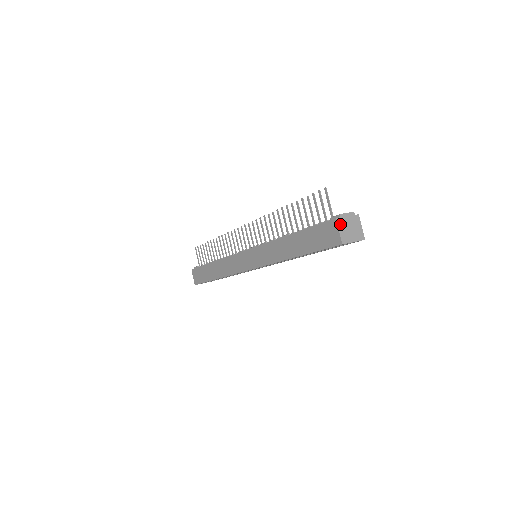
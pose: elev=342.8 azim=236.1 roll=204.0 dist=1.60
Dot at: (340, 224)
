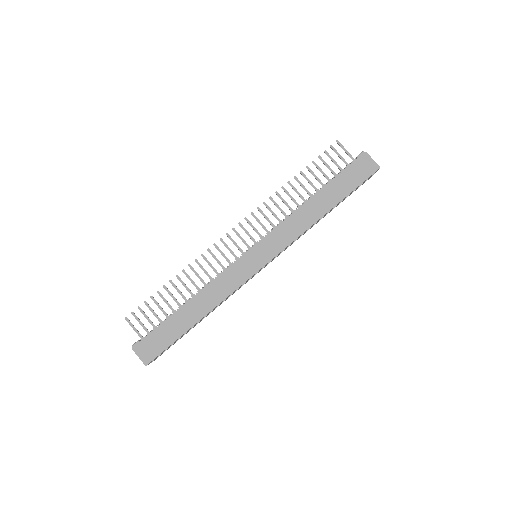
Dot at: (369, 156)
